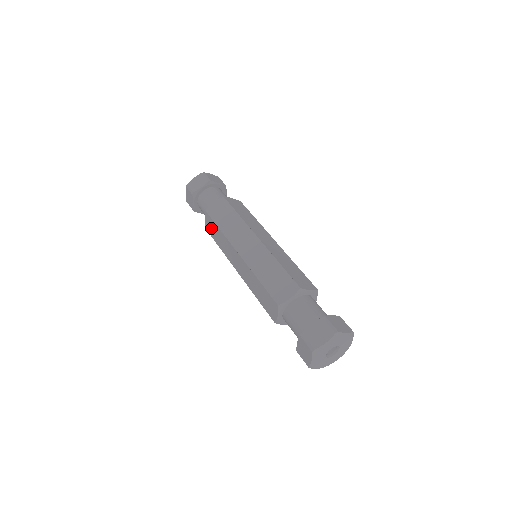
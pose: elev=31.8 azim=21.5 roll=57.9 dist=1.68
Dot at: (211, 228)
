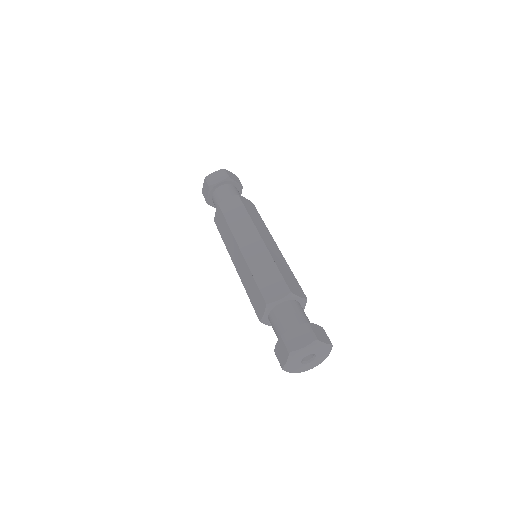
Dot at: occluded
